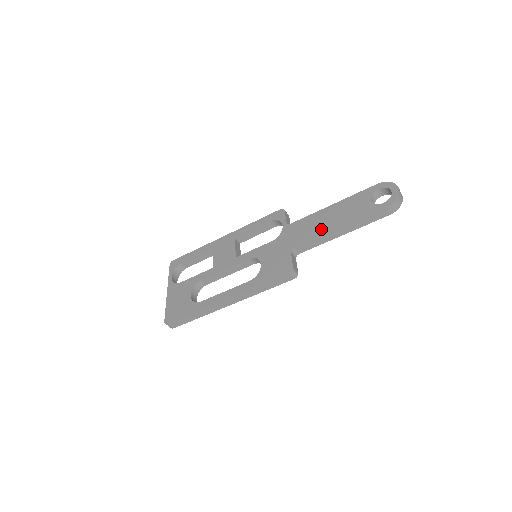
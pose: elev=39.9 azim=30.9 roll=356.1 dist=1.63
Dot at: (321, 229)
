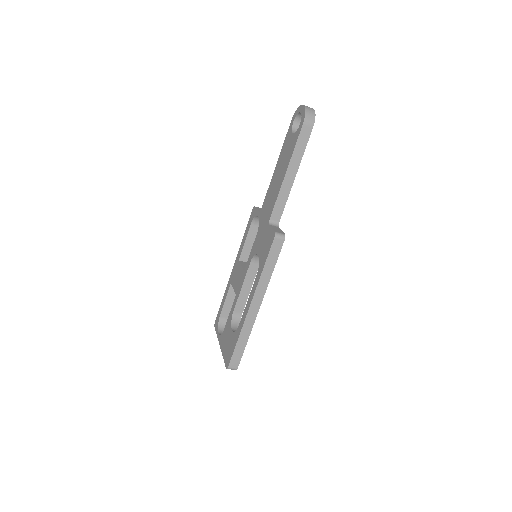
Dot at: (277, 188)
